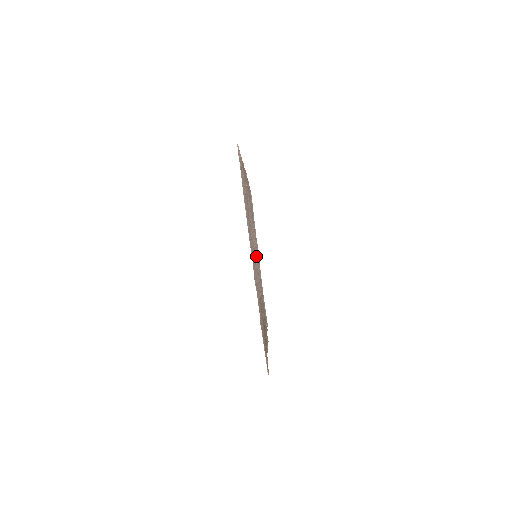
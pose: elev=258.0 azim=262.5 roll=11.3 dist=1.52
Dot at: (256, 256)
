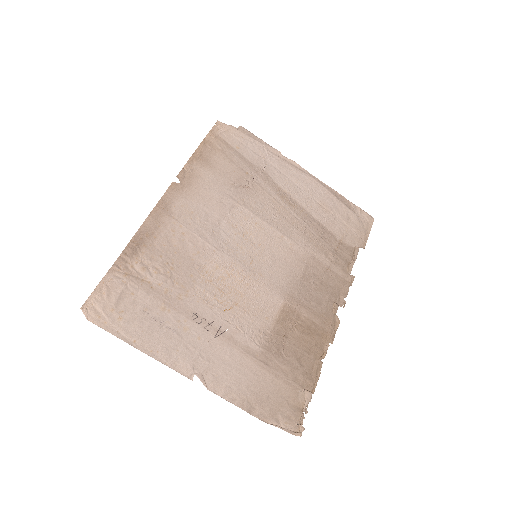
Dot at: (263, 242)
